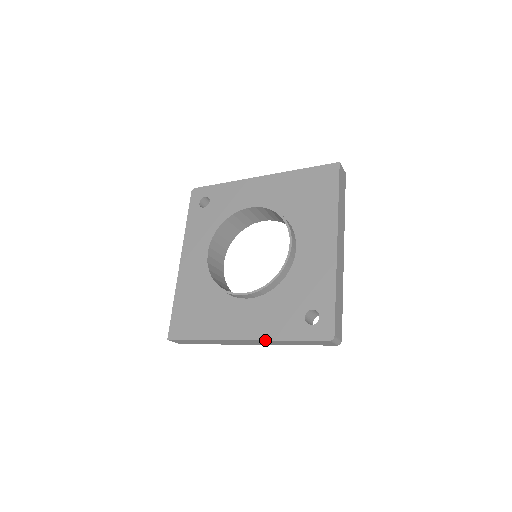
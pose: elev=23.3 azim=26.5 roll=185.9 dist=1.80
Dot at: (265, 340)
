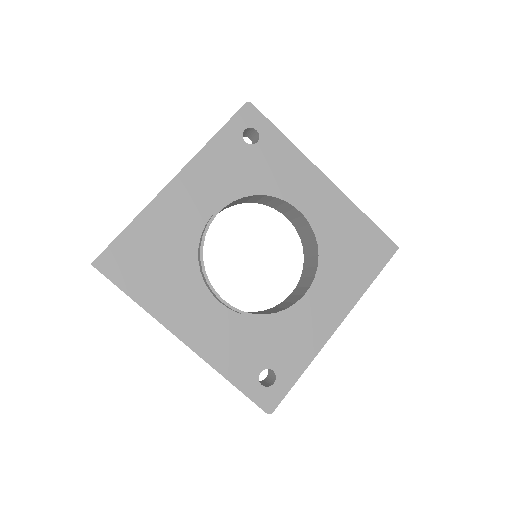
Dot at: occluded
